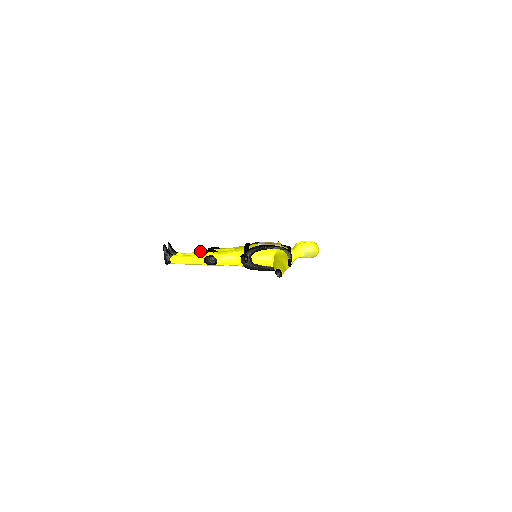
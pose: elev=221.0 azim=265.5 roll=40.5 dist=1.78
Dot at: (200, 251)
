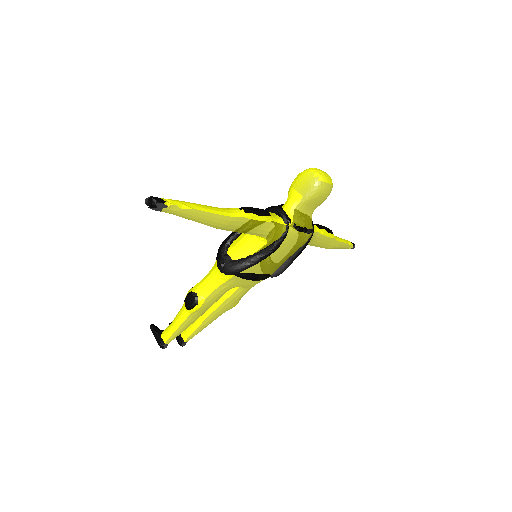
Dot at: occluded
